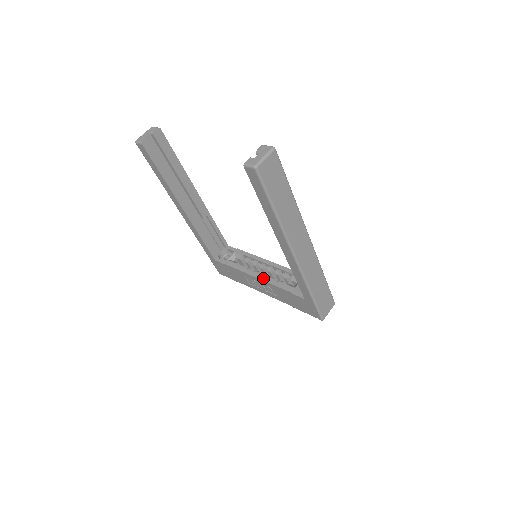
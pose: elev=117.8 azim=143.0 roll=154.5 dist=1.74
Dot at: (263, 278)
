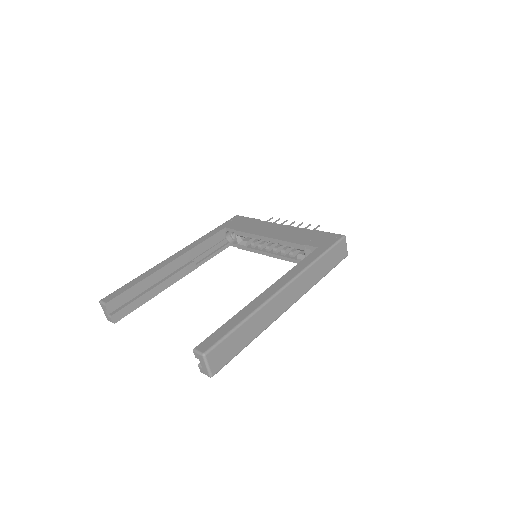
Dot at: (276, 257)
